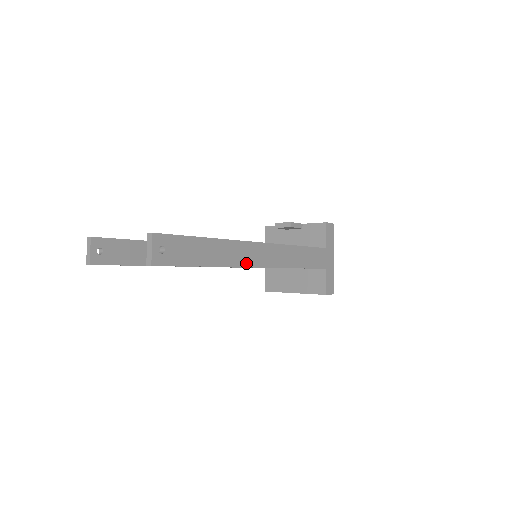
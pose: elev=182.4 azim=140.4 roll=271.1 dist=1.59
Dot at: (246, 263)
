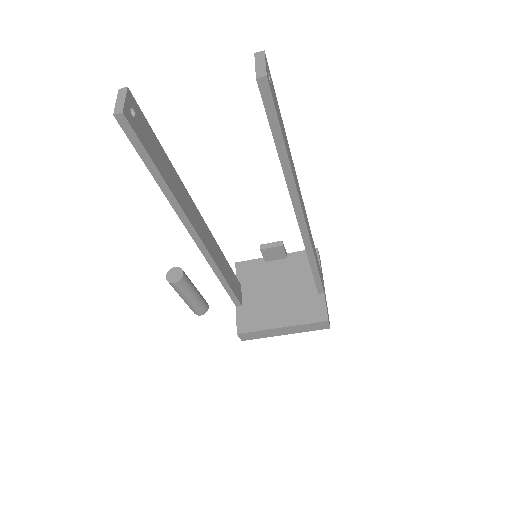
Dot at: (299, 198)
